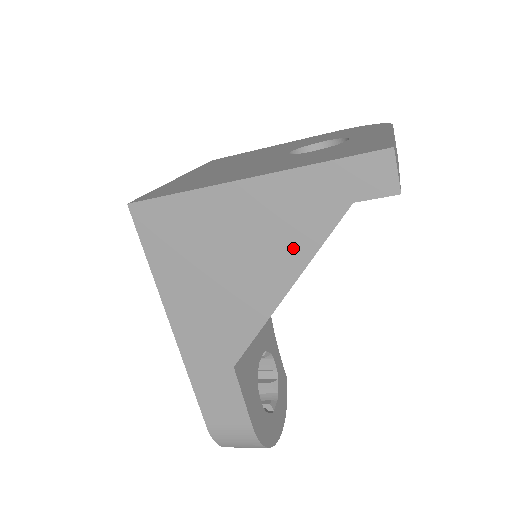
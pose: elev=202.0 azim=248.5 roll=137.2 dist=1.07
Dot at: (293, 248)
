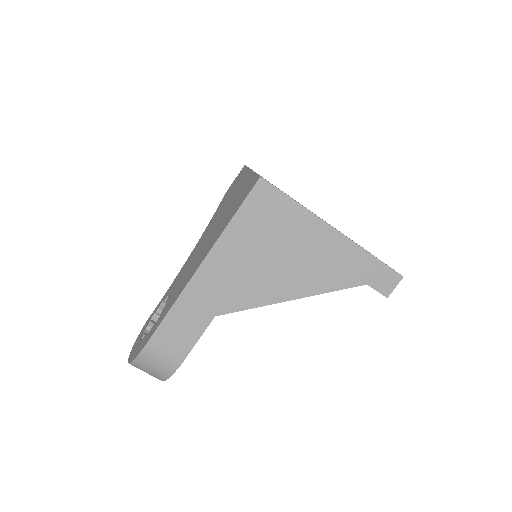
Dot at: (321, 281)
